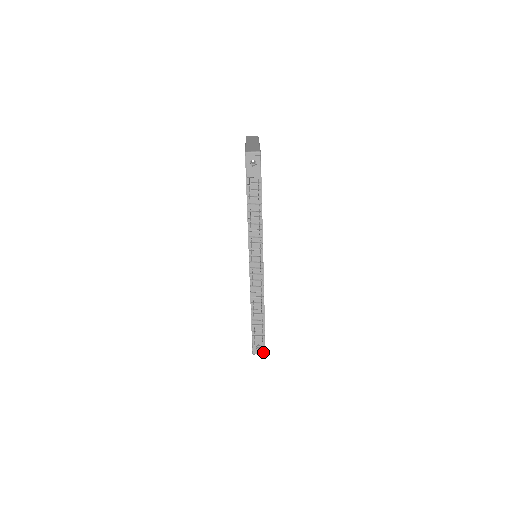
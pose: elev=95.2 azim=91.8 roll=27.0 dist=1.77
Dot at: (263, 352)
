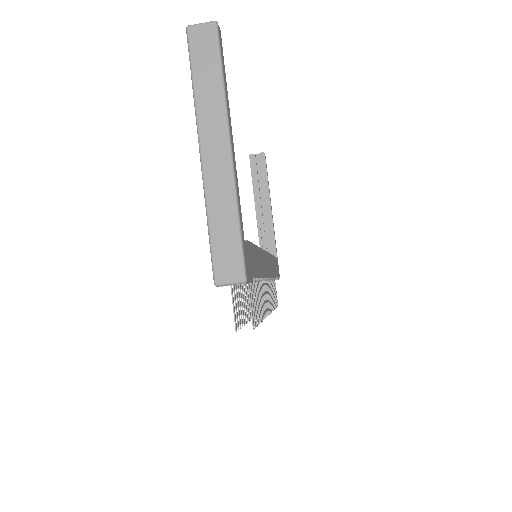
Dot at: occluded
